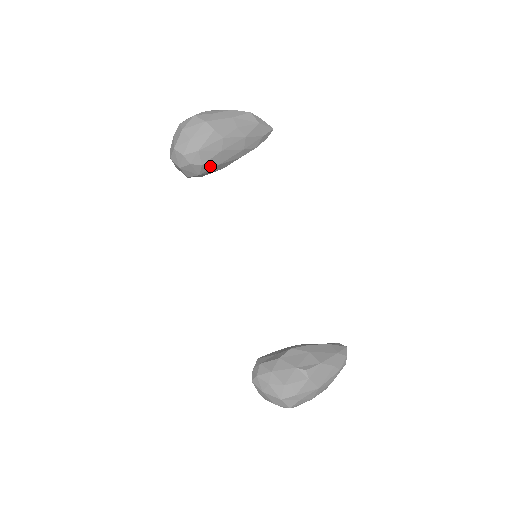
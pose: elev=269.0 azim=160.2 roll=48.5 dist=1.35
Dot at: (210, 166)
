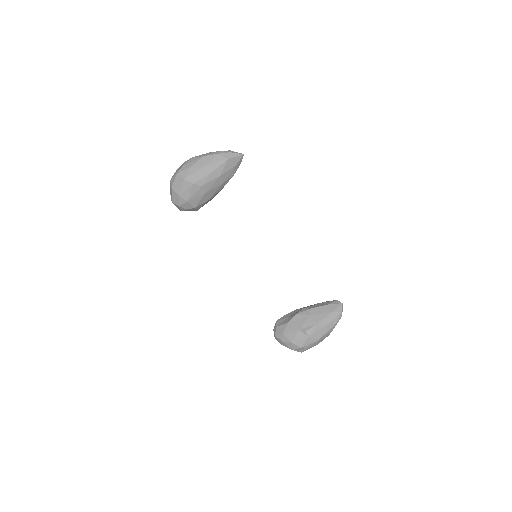
Dot at: (202, 204)
